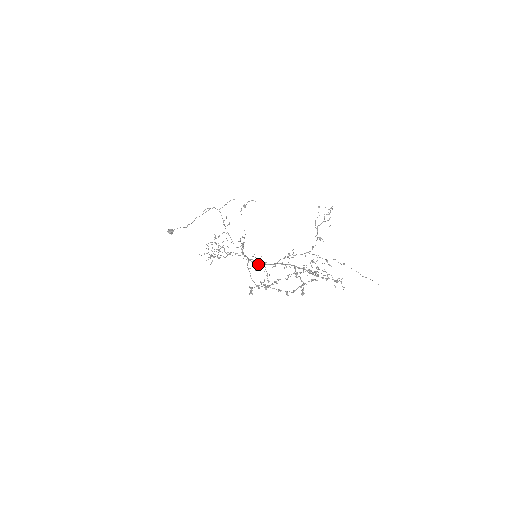
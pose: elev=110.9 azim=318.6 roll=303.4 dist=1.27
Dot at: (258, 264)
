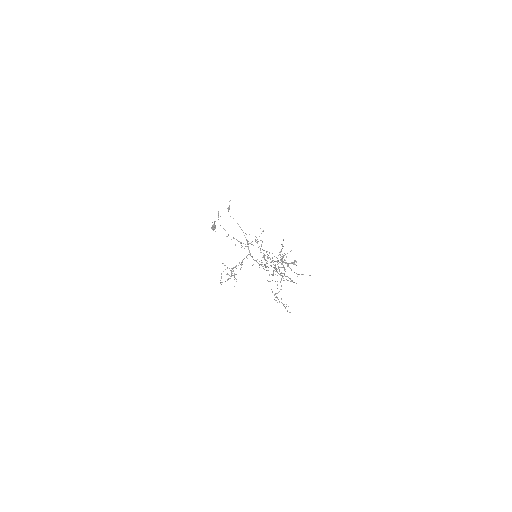
Dot at: (259, 265)
